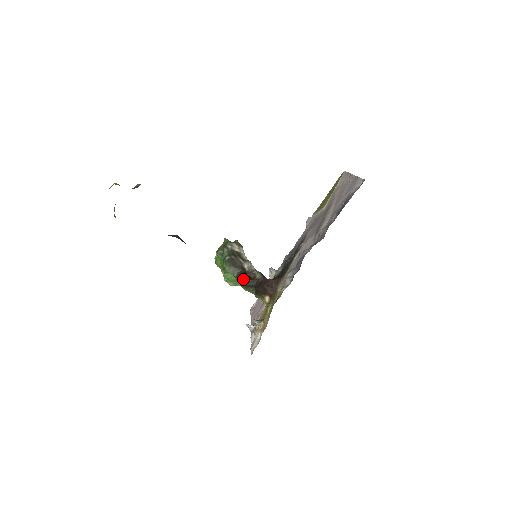
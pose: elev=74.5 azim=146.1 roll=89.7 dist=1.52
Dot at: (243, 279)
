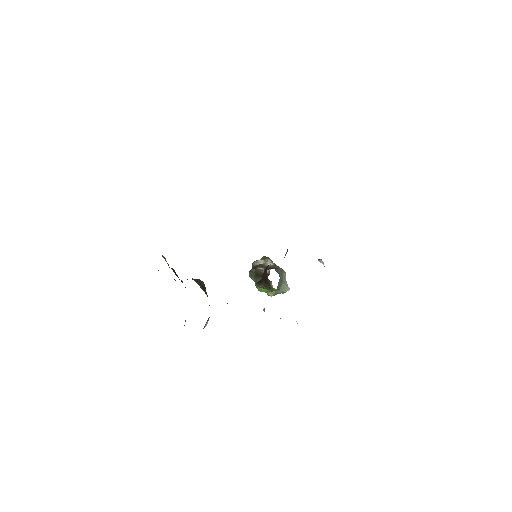
Dot at: (259, 282)
